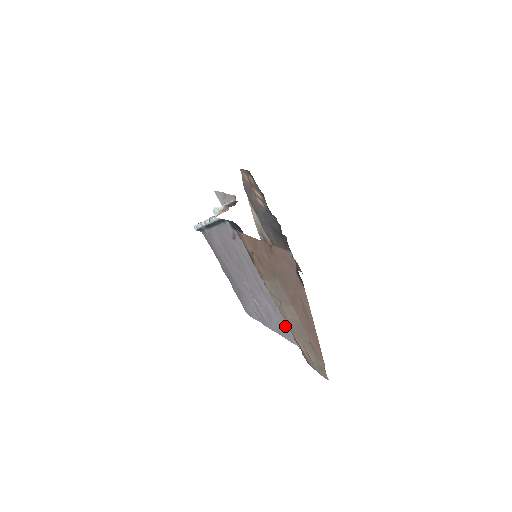
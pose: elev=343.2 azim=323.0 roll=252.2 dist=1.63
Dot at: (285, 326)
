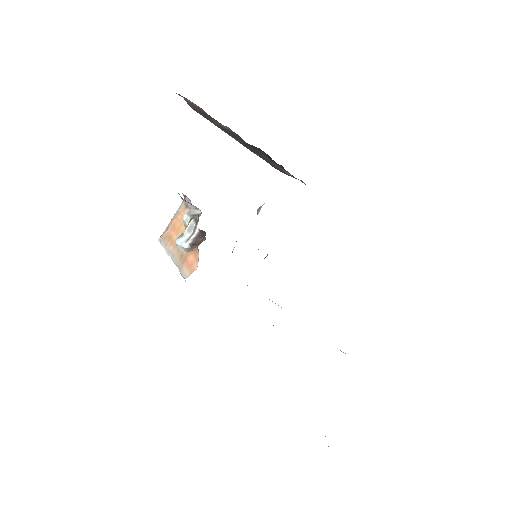
Dot at: occluded
